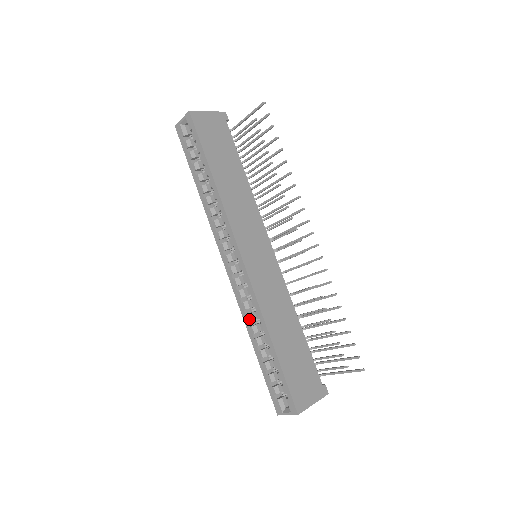
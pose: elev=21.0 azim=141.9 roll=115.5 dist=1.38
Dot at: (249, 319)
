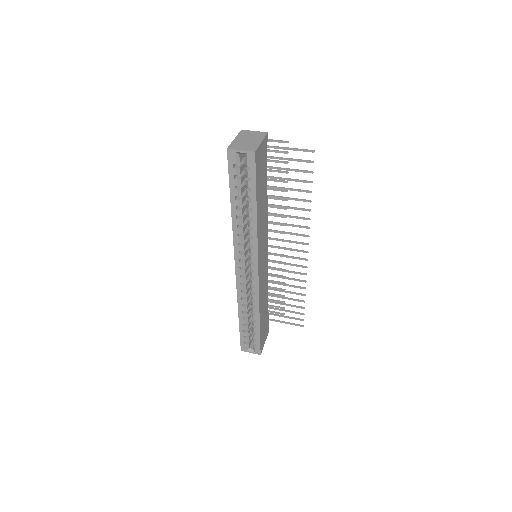
Dot at: (244, 303)
